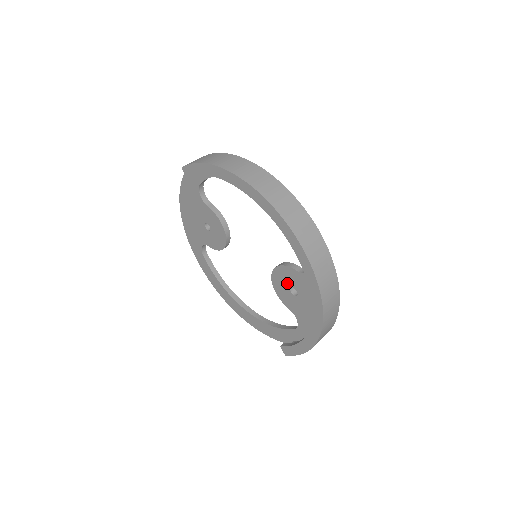
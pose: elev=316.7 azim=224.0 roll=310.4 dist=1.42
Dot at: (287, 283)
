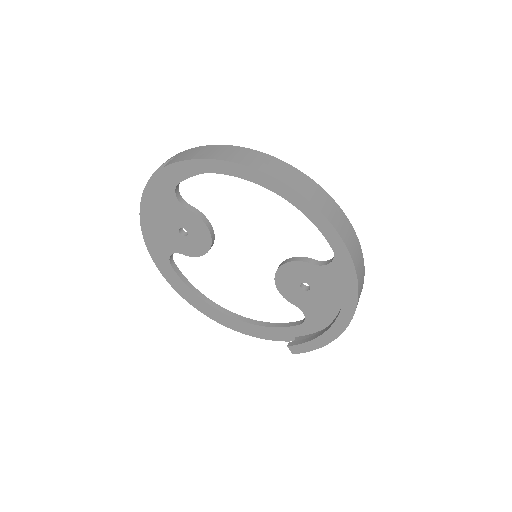
Dot at: (297, 279)
